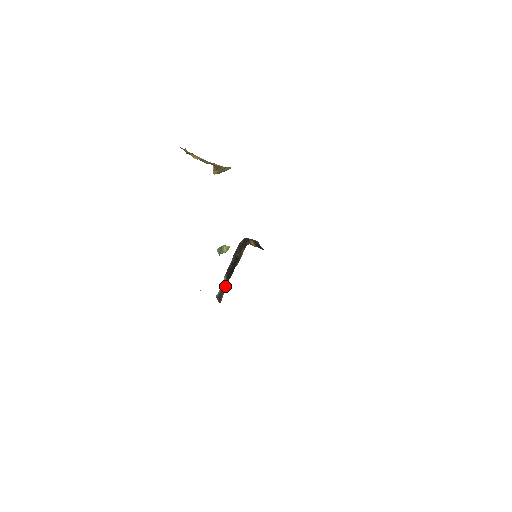
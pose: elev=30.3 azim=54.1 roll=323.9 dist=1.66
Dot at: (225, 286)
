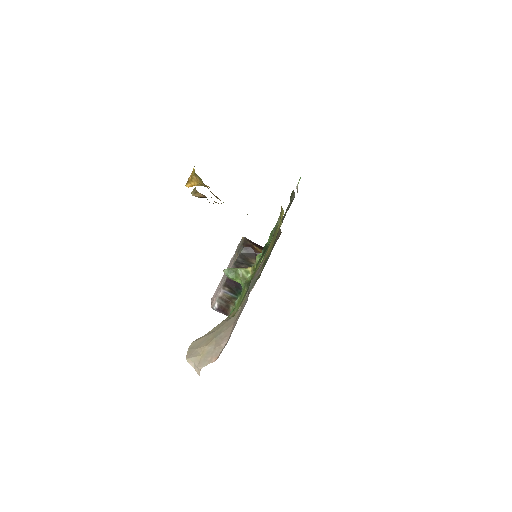
Dot at: (231, 299)
